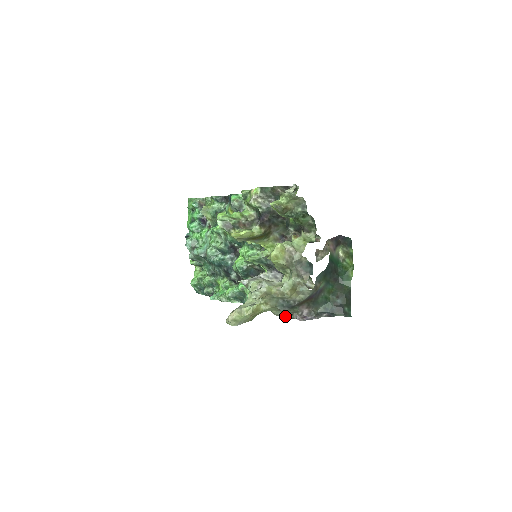
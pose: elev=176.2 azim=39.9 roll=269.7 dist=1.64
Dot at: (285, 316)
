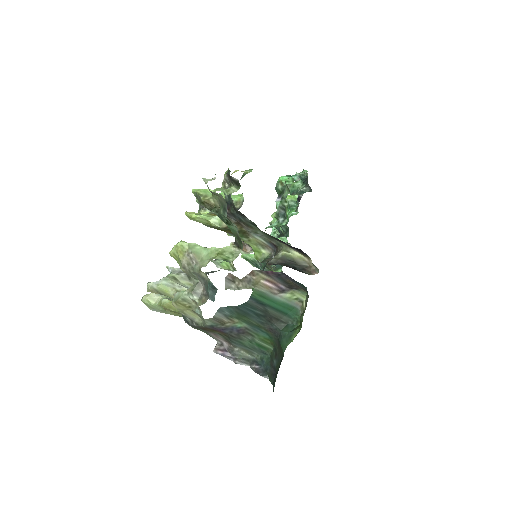
Dot at: occluded
